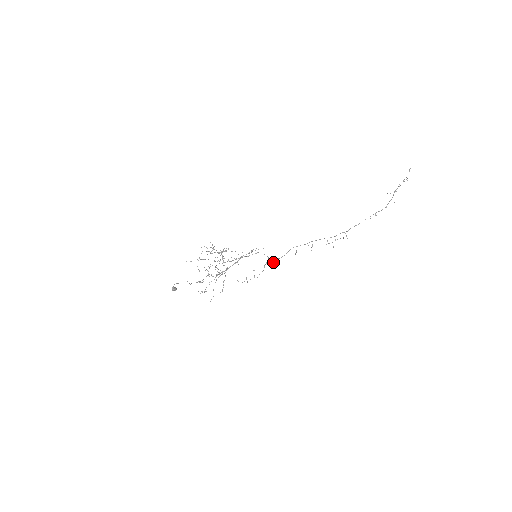
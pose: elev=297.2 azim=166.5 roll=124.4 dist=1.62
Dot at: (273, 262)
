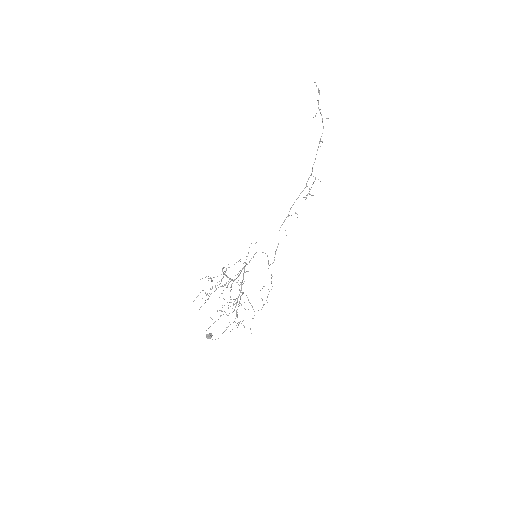
Dot at: (274, 259)
